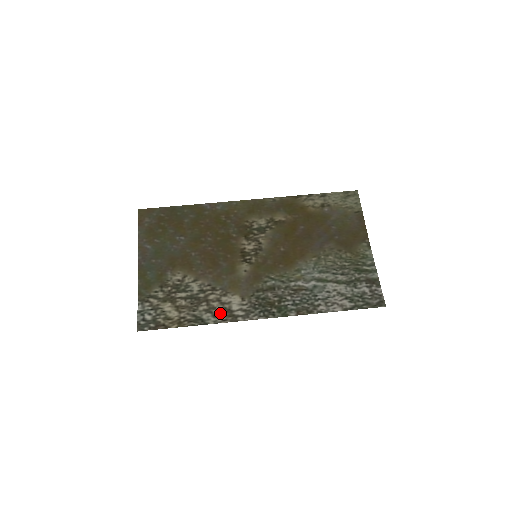
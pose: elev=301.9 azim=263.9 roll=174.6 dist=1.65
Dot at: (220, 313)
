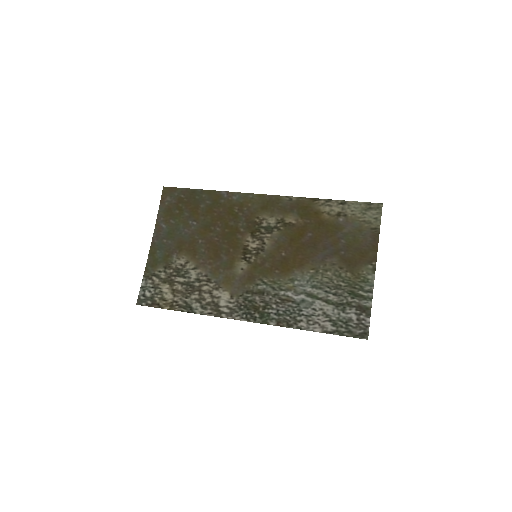
Dot at: (208, 305)
